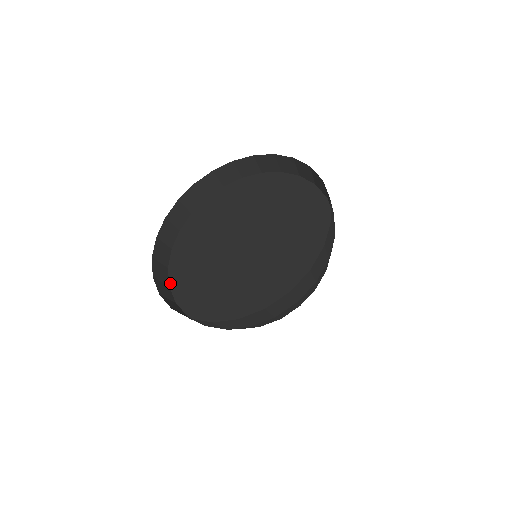
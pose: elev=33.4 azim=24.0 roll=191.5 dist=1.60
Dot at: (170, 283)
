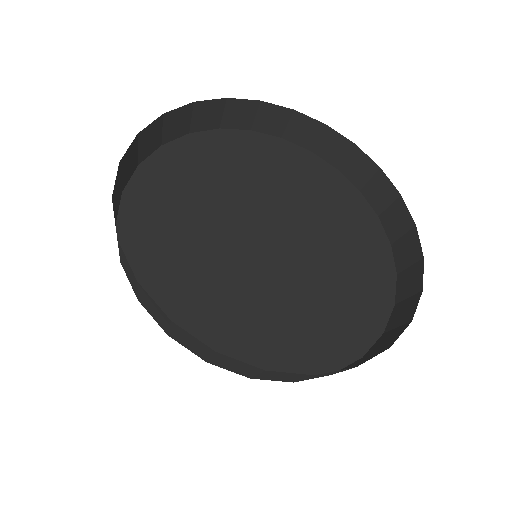
Dot at: (167, 145)
